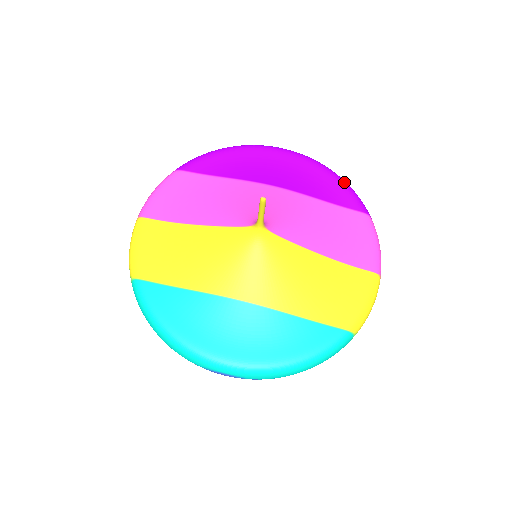
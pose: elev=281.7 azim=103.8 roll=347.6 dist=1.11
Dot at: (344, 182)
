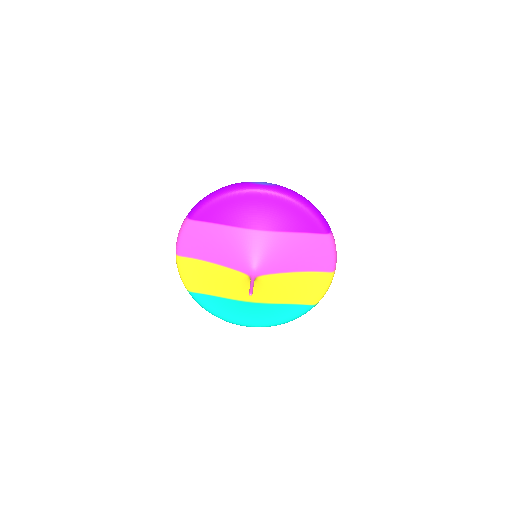
Dot at: (310, 211)
